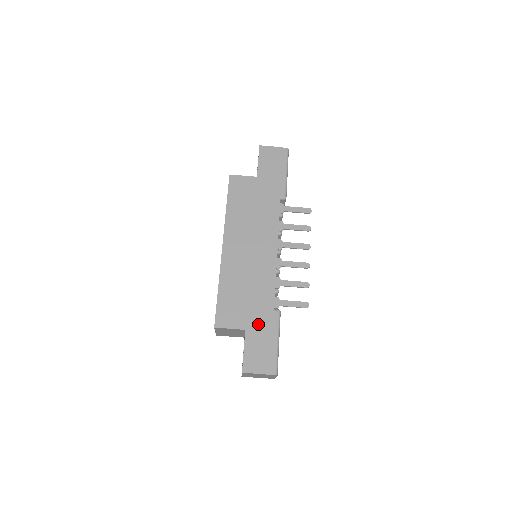
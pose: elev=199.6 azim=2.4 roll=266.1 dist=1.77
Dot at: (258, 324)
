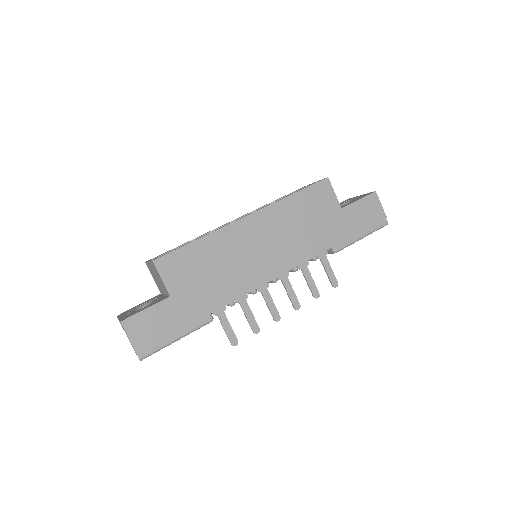
Dot at: (185, 306)
